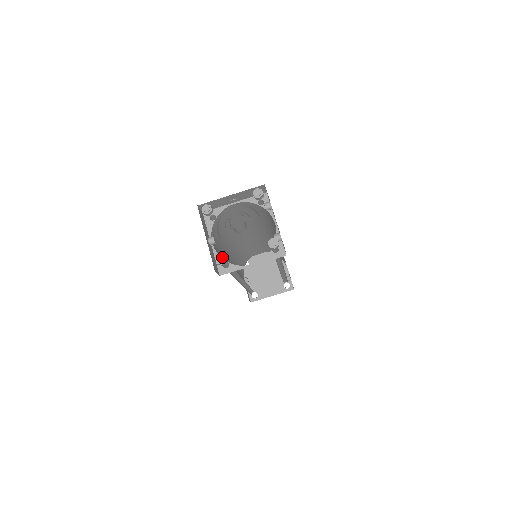
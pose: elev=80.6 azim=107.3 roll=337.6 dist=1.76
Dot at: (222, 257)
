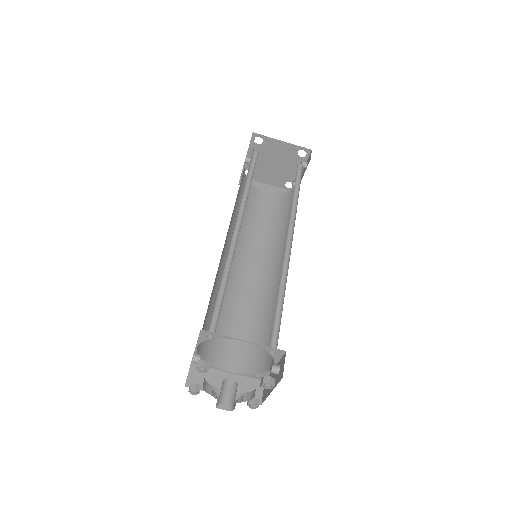
Dot at: (196, 394)
